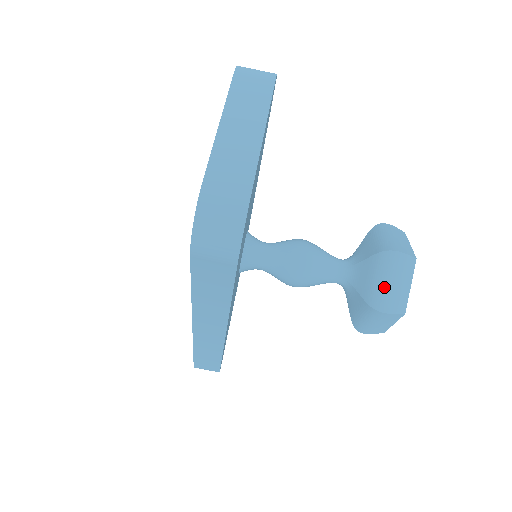
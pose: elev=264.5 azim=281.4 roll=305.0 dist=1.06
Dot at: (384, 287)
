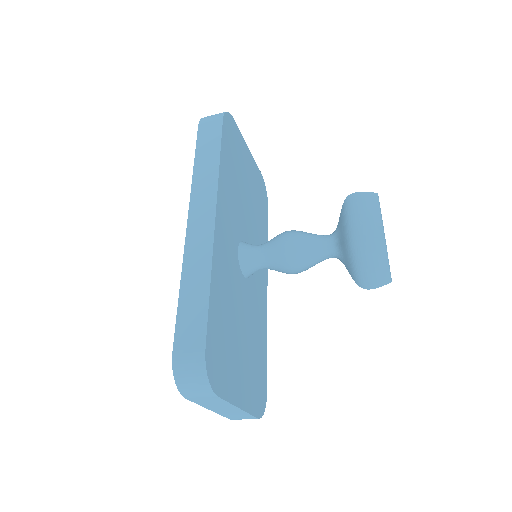
Dot at: occluded
